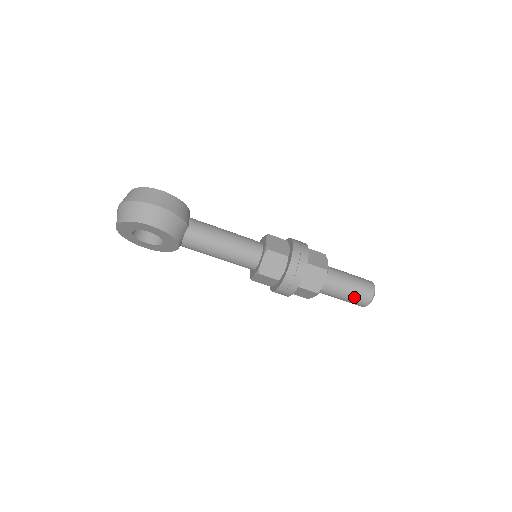
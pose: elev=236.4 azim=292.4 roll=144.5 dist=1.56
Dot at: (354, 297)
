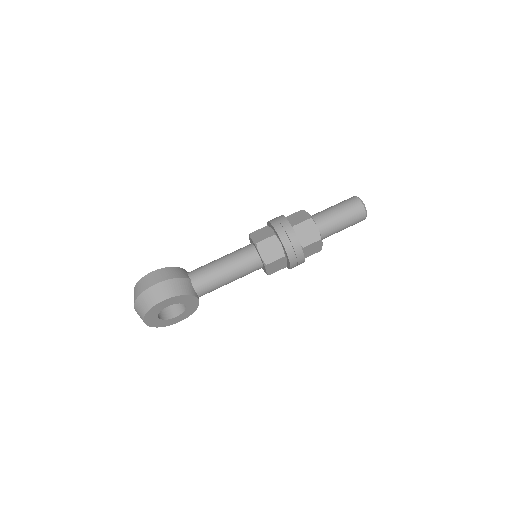
Dot at: (350, 218)
